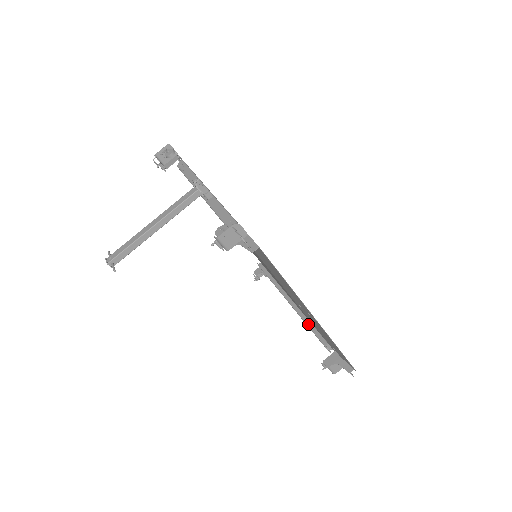
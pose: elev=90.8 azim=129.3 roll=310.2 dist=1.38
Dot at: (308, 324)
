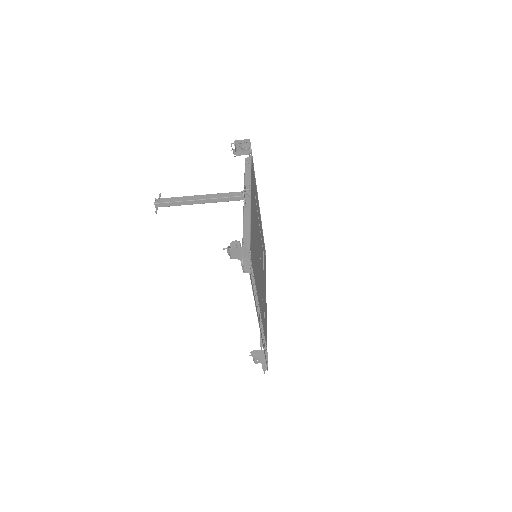
Dot at: occluded
